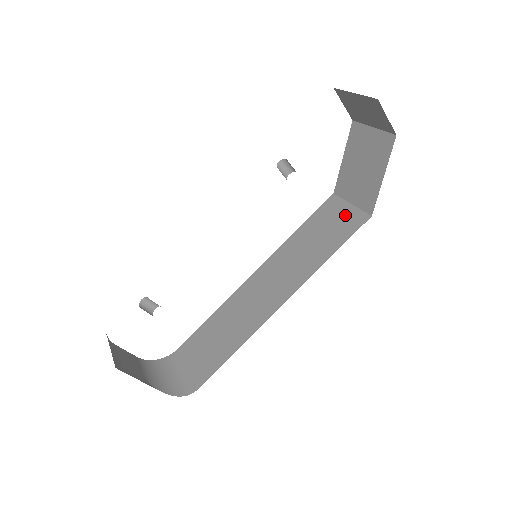
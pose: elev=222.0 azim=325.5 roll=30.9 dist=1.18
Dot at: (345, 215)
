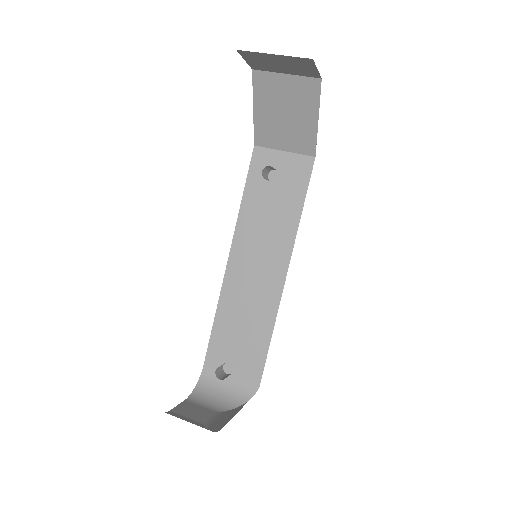
Dot at: (286, 165)
